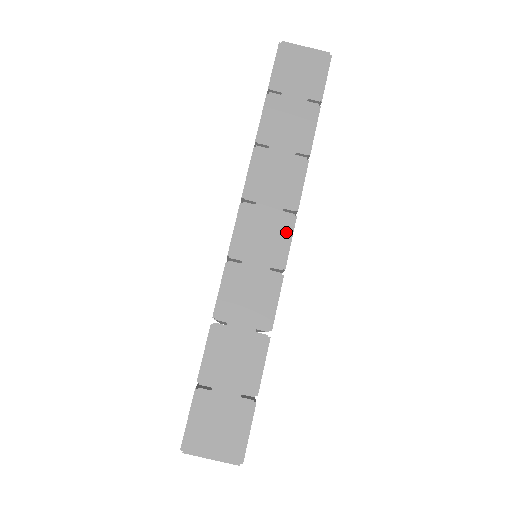
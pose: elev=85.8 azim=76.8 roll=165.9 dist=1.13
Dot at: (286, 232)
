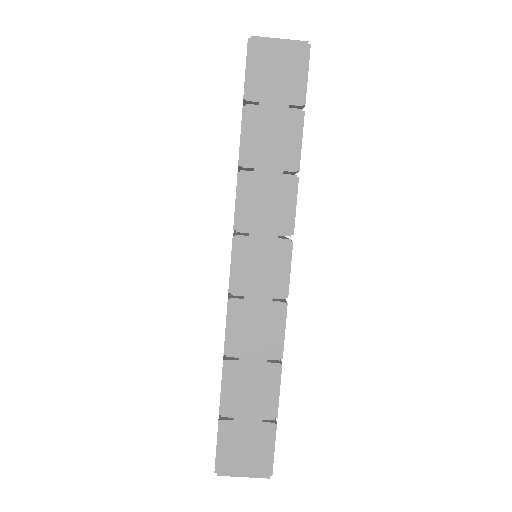
Dot at: (284, 260)
